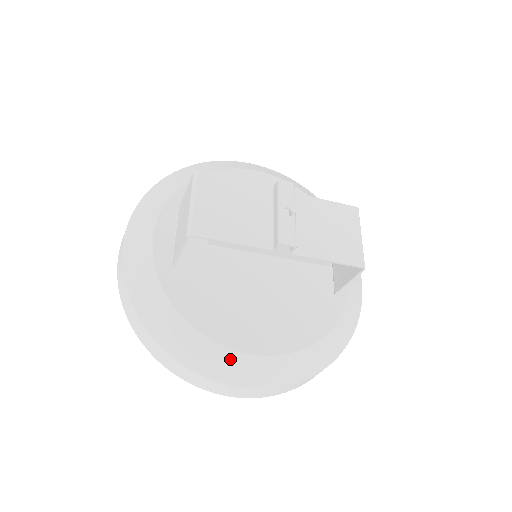
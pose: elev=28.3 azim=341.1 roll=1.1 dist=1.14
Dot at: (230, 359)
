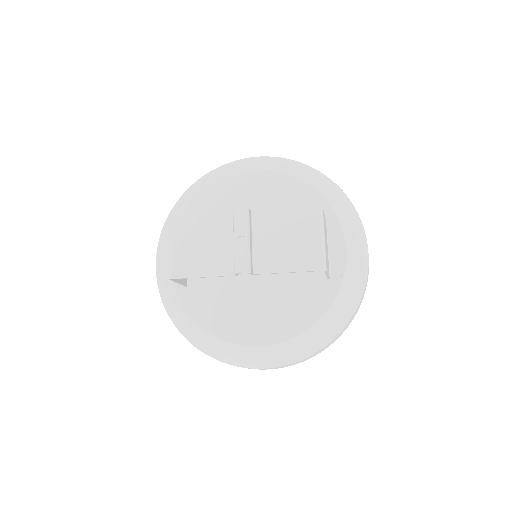
Dot at: (239, 351)
